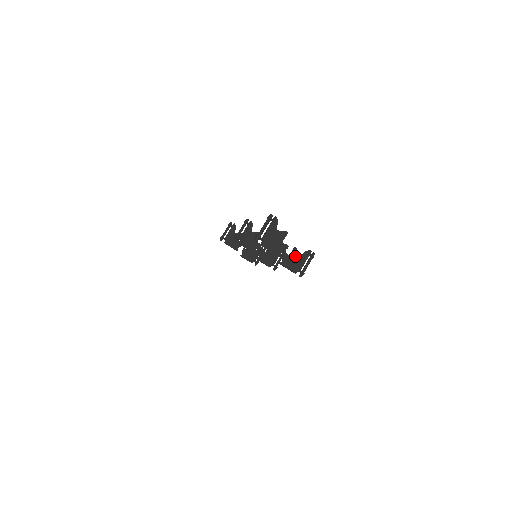
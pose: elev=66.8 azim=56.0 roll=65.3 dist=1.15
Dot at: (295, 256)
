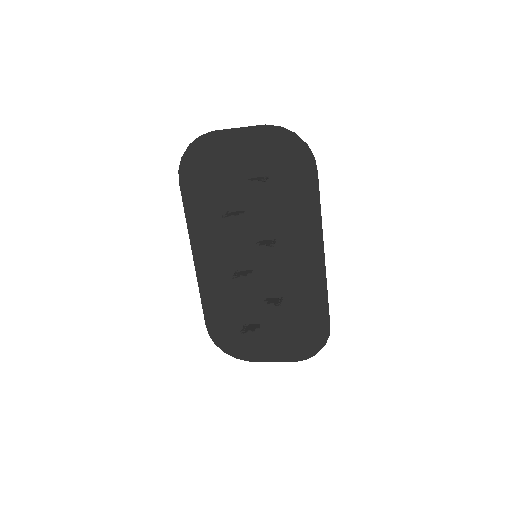
Dot at: (271, 302)
